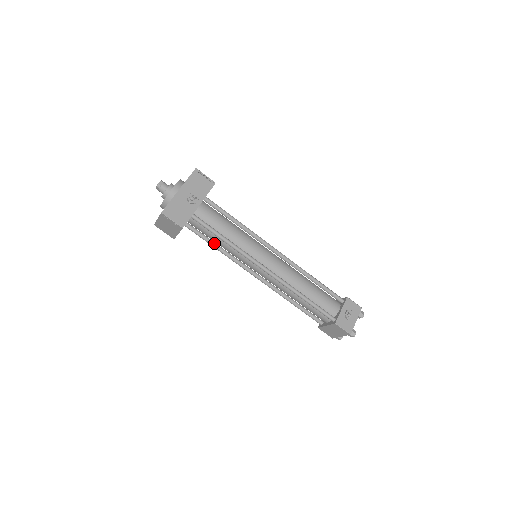
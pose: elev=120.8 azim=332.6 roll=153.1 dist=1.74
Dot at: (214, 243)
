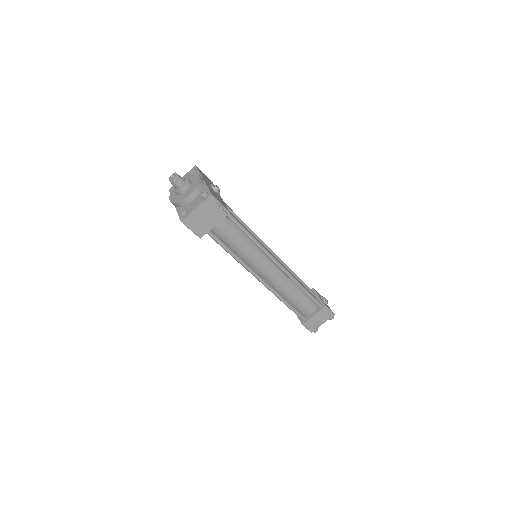
Dot at: (226, 244)
